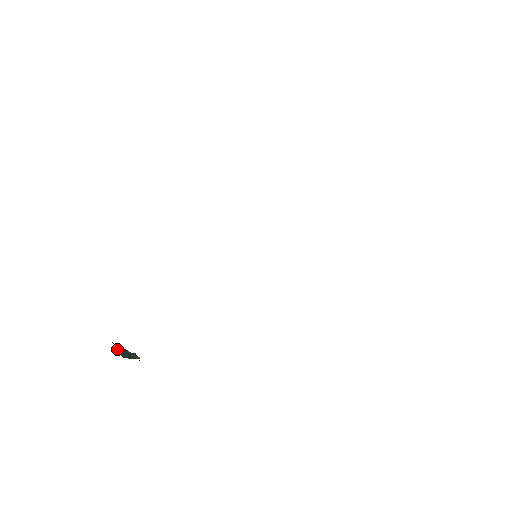
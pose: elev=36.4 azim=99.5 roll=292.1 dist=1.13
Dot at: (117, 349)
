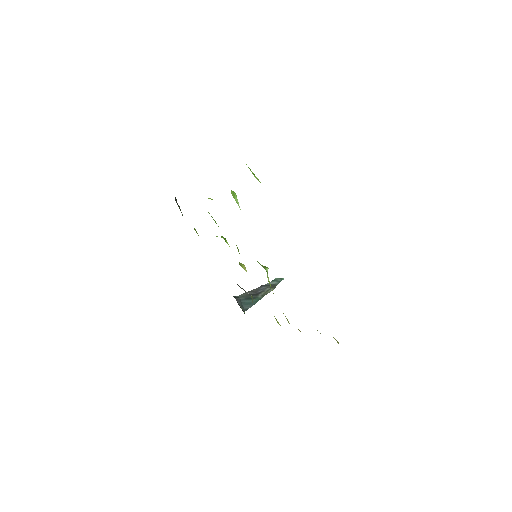
Dot at: (242, 303)
